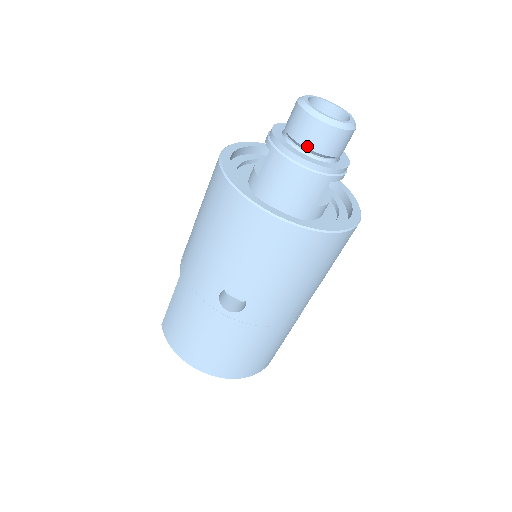
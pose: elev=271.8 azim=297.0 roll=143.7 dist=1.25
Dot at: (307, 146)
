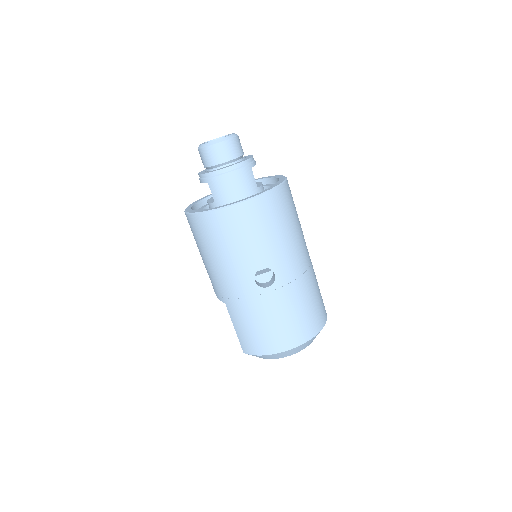
Dot at: (223, 162)
